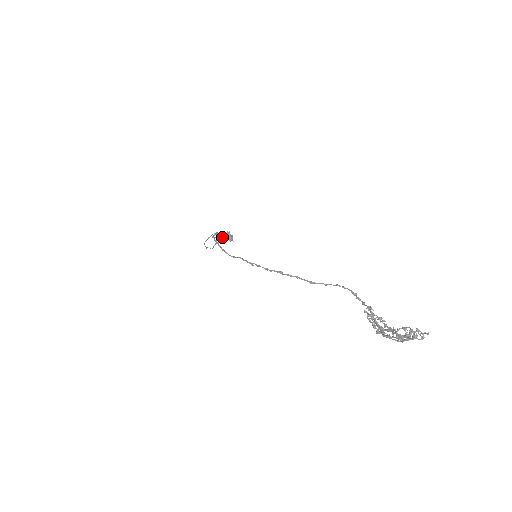
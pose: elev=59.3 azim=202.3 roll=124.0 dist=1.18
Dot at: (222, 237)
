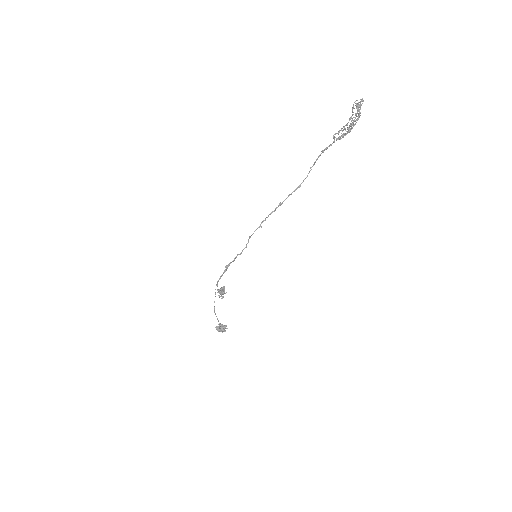
Dot at: (223, 289)
